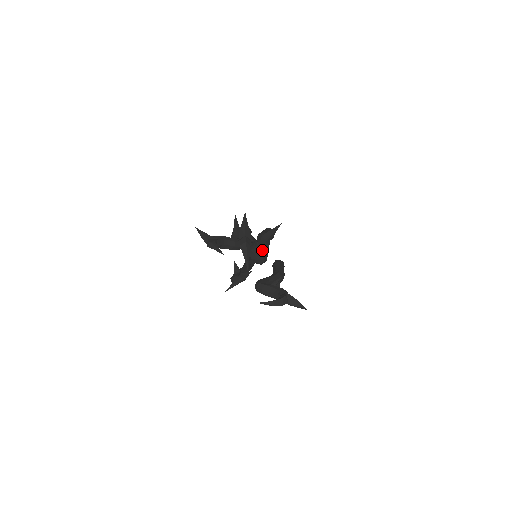
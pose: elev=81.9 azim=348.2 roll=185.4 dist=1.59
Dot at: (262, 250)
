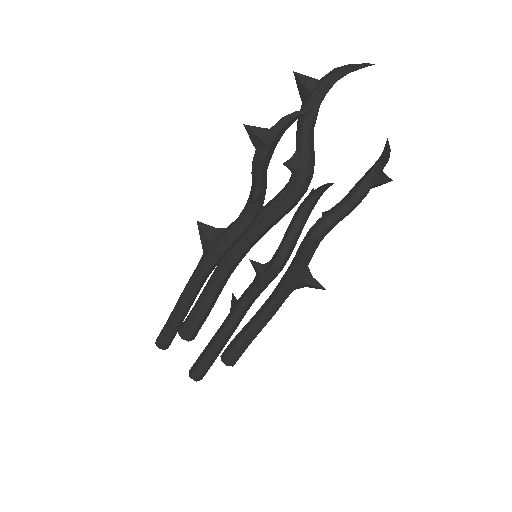
Dot at: occluded
